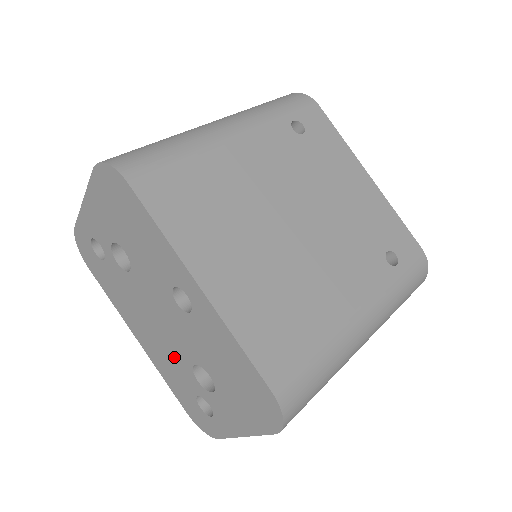
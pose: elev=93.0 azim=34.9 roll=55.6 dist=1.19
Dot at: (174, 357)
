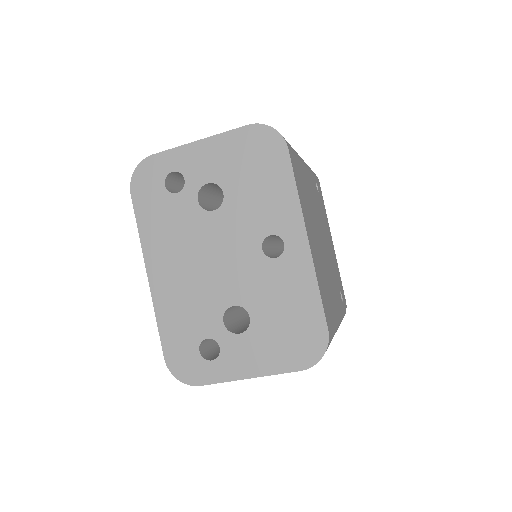
Dot at: (204, 297)
